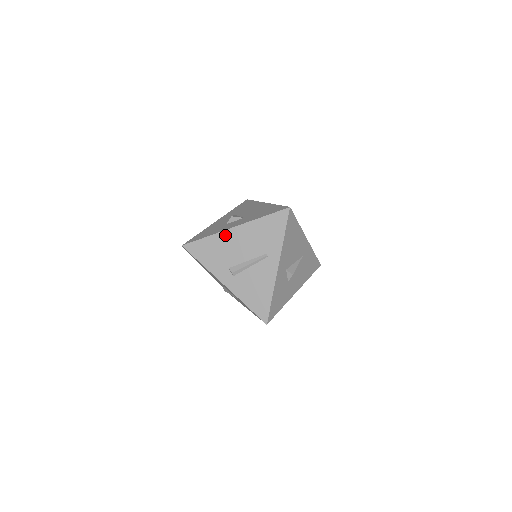
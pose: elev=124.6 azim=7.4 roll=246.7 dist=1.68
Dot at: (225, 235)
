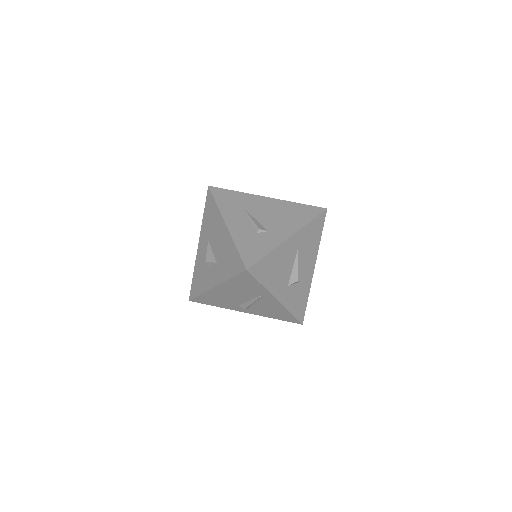
Dot at: (213, 292)
